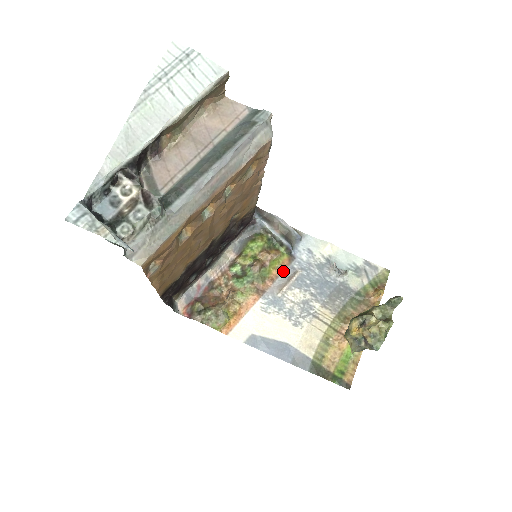
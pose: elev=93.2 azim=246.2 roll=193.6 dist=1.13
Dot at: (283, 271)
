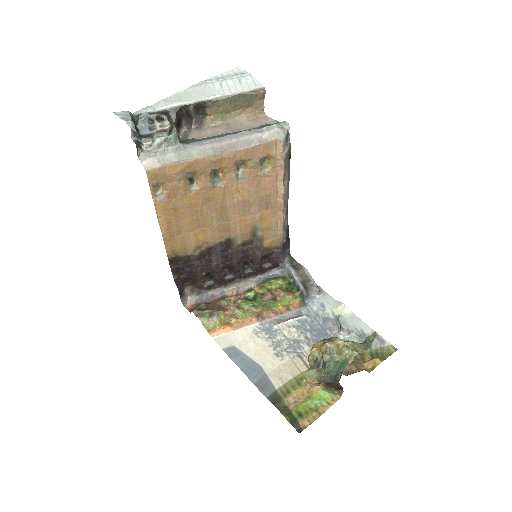
Dot at: (290, 311)
